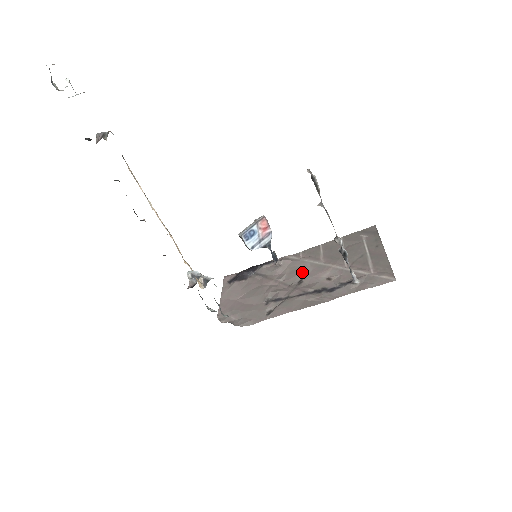
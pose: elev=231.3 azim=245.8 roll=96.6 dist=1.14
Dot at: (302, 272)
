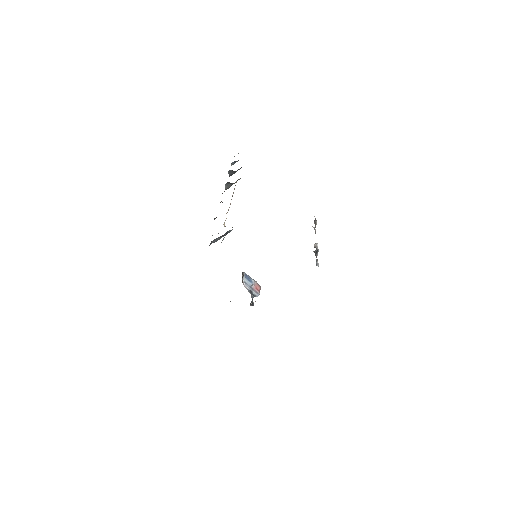
Dot at: occluded
